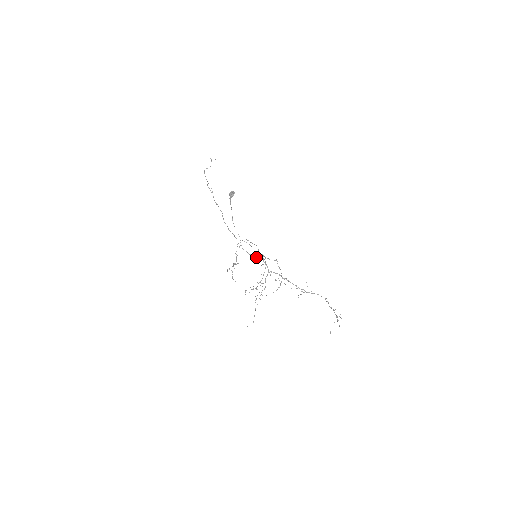
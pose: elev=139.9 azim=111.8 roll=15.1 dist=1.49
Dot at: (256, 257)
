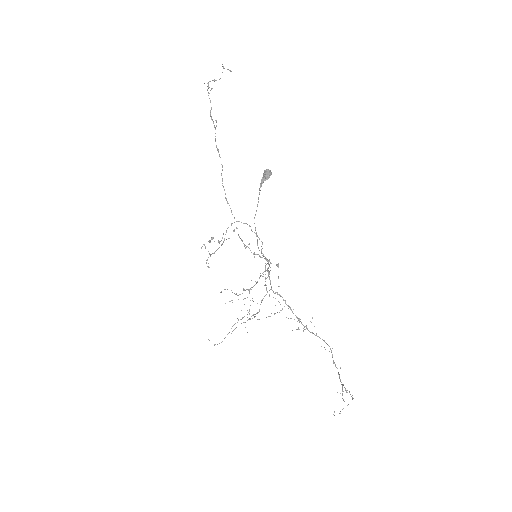
Dot at: occluded
